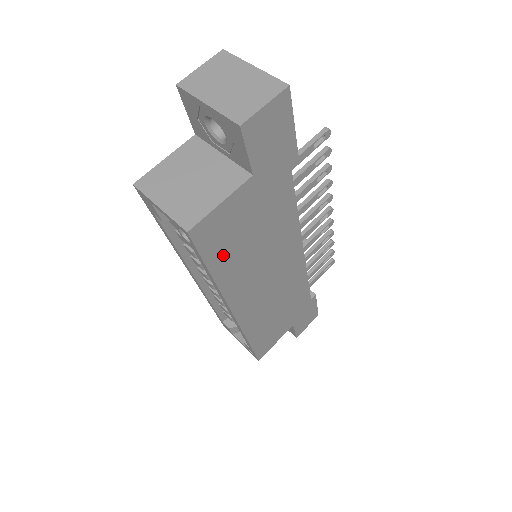
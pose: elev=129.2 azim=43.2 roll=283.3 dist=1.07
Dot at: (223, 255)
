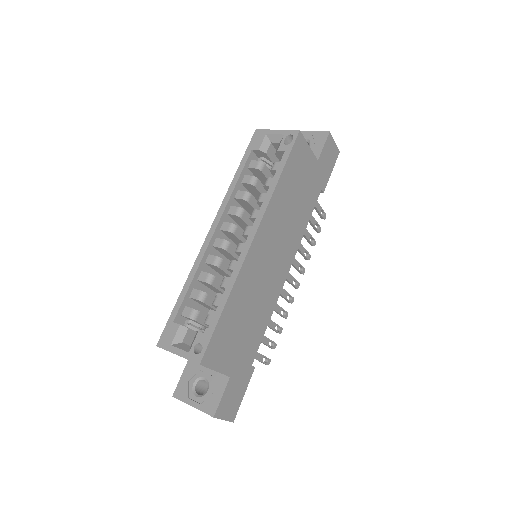
Dot at: (289, 175)
